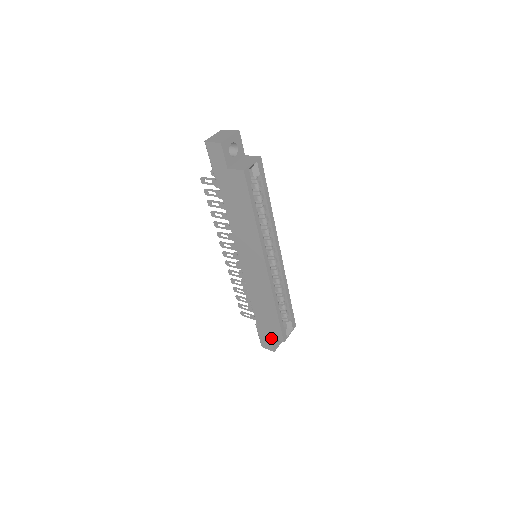
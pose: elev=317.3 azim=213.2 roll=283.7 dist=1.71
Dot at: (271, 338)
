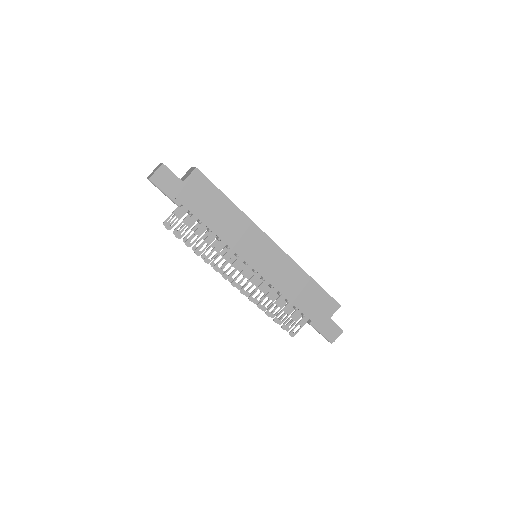
Dot at: (330, 319)
